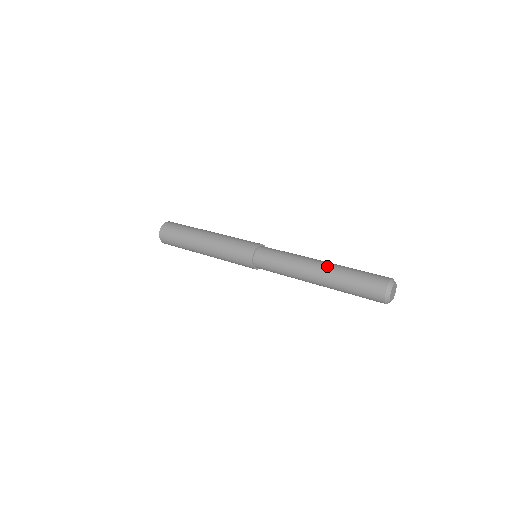
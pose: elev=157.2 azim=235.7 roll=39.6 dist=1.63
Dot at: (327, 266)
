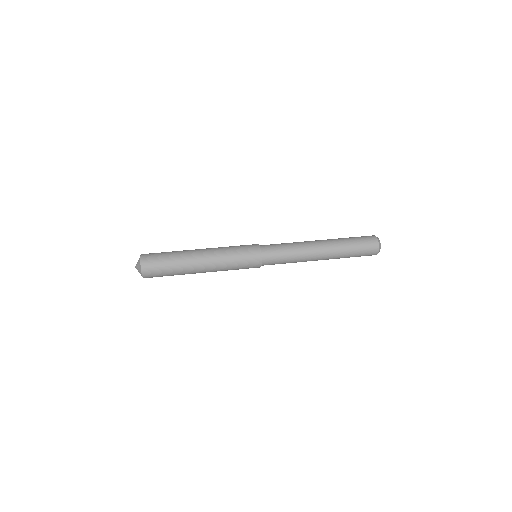
Dot at: (328, 242)
